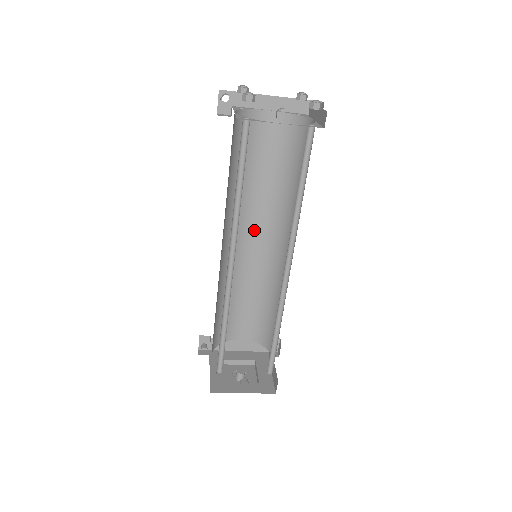
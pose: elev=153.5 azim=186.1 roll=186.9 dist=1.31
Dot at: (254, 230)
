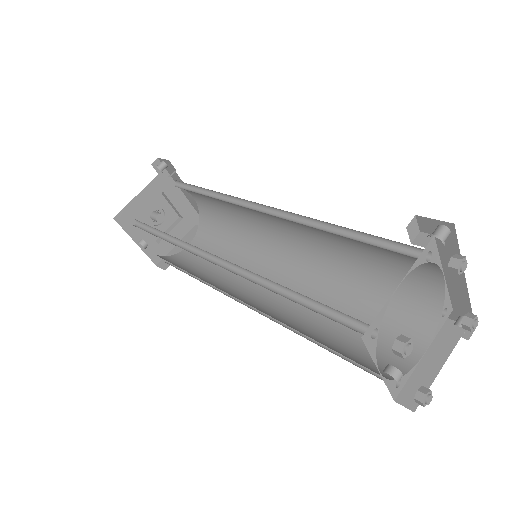
Dot at: (295, 229)
